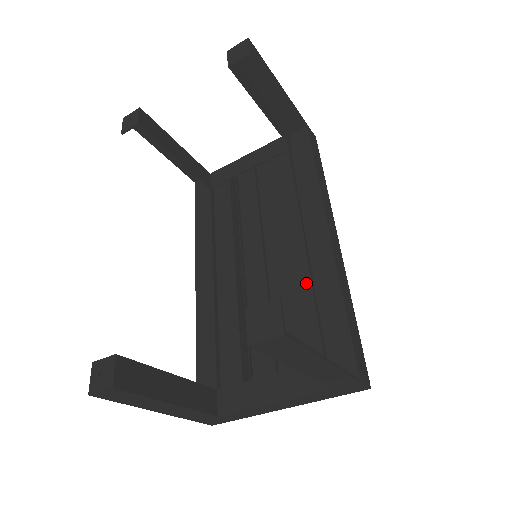
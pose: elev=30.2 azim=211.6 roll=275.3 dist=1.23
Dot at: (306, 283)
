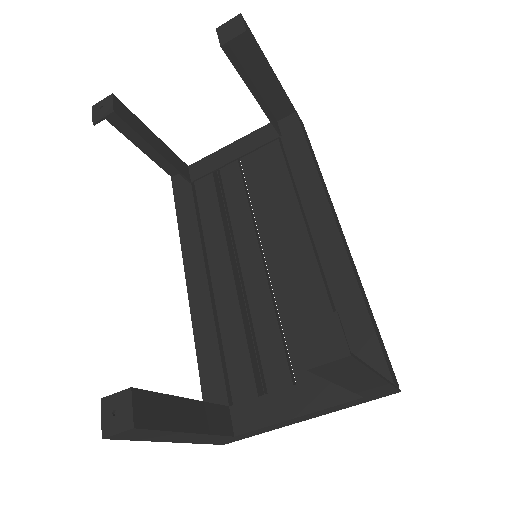
Dot at: (318, 283)
